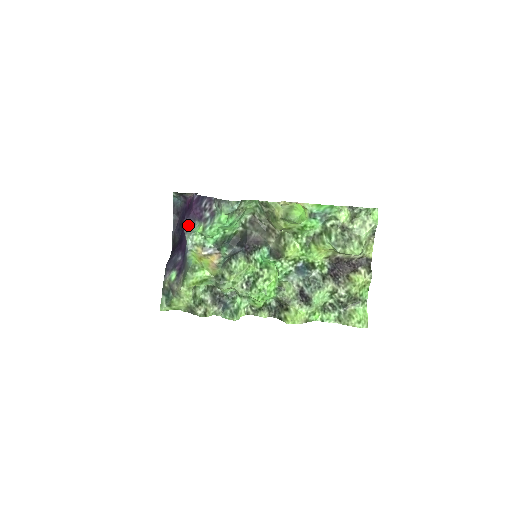
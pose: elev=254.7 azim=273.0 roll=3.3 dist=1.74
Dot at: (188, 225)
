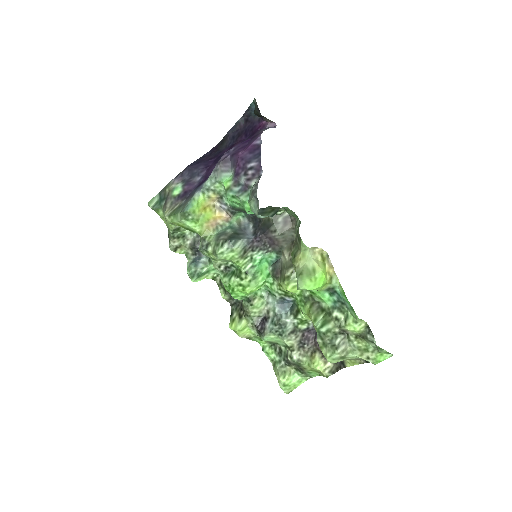
Dot at: (224, 164)
